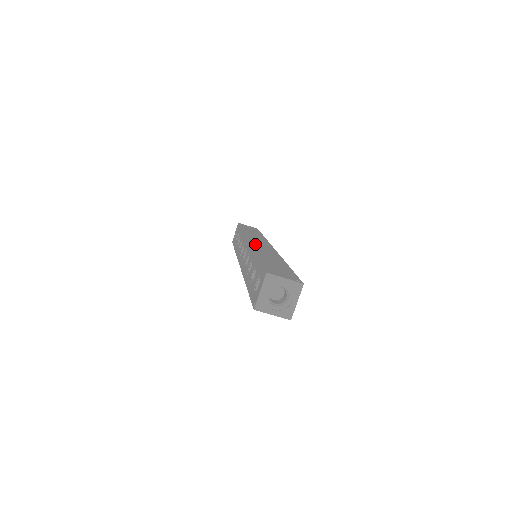
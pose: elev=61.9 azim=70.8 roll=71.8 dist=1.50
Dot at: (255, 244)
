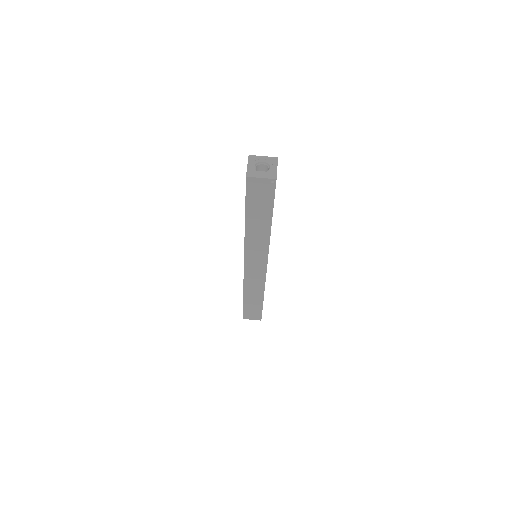
Dot at: occluded
